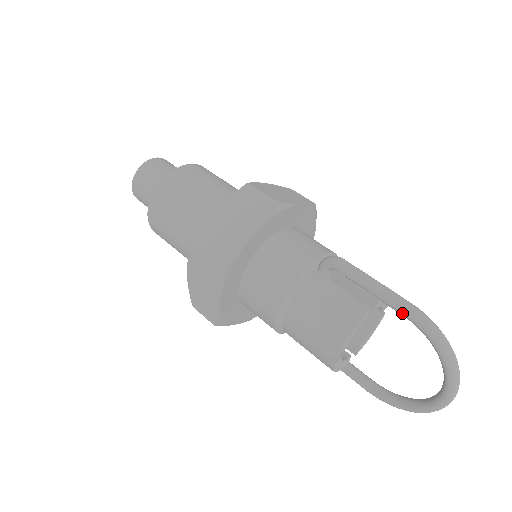
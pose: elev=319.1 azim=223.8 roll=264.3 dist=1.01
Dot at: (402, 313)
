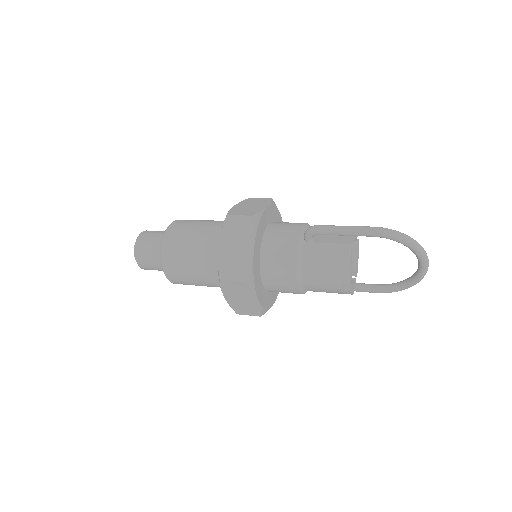
Dot at: (372, 236)
